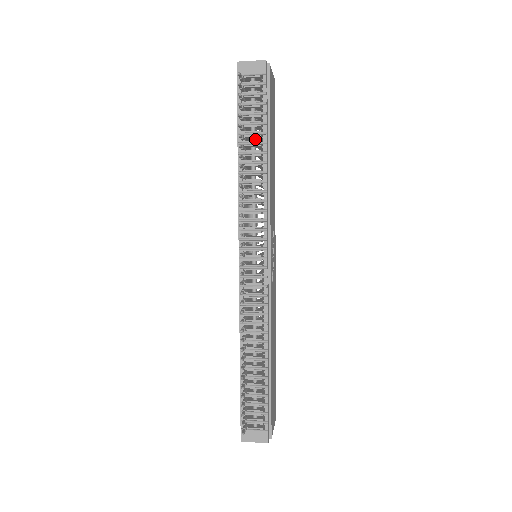
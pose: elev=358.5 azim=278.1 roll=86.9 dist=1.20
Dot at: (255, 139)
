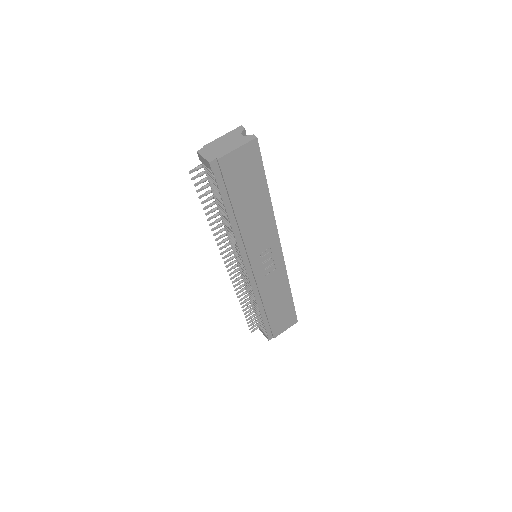
Dot at: occluded
